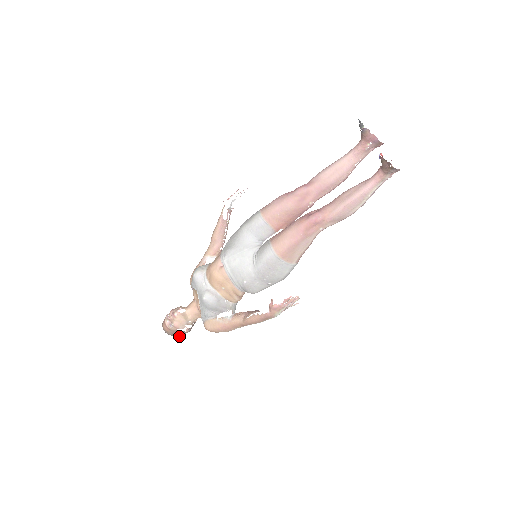
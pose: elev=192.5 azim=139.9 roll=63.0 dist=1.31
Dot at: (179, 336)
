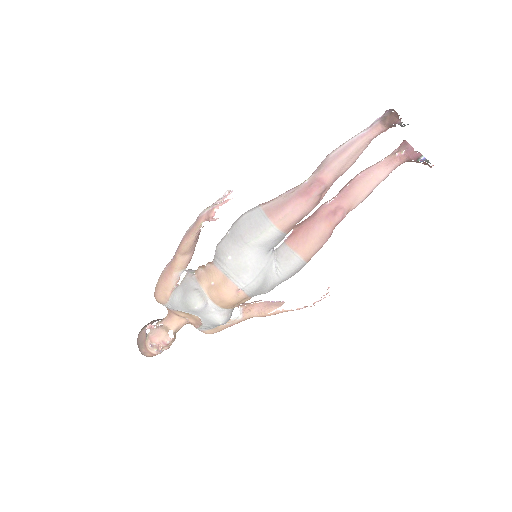
Dot at: occluded
